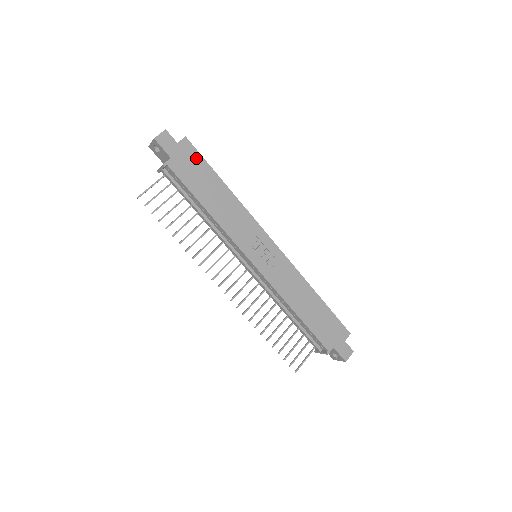
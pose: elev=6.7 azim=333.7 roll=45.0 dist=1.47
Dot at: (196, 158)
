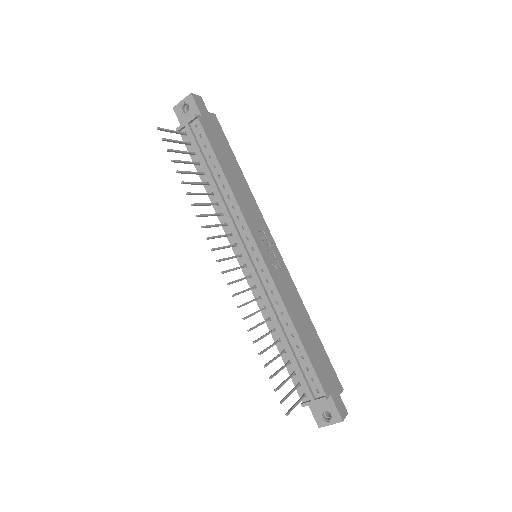
Dot at: (221, 134)
